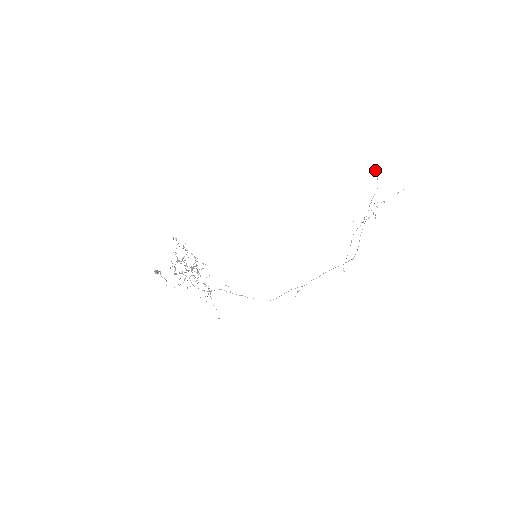
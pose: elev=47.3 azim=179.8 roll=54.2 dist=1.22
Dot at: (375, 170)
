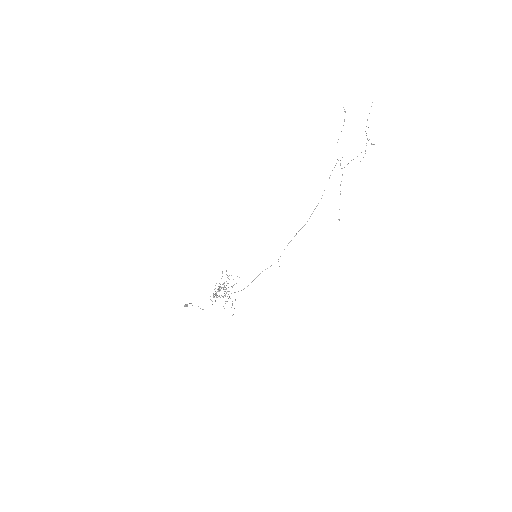
Dot at: occluded
